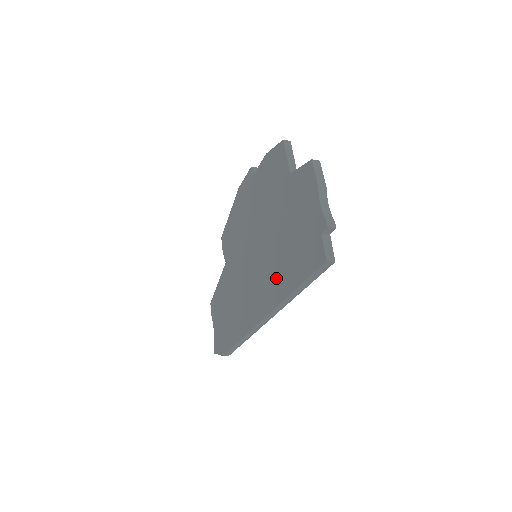
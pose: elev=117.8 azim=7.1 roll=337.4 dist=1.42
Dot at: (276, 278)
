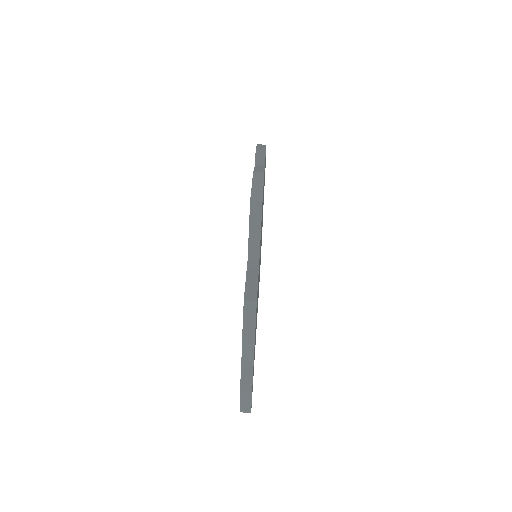
Dot at: occluded
